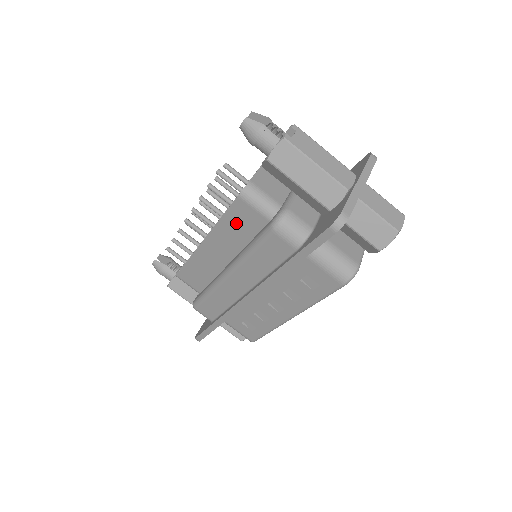
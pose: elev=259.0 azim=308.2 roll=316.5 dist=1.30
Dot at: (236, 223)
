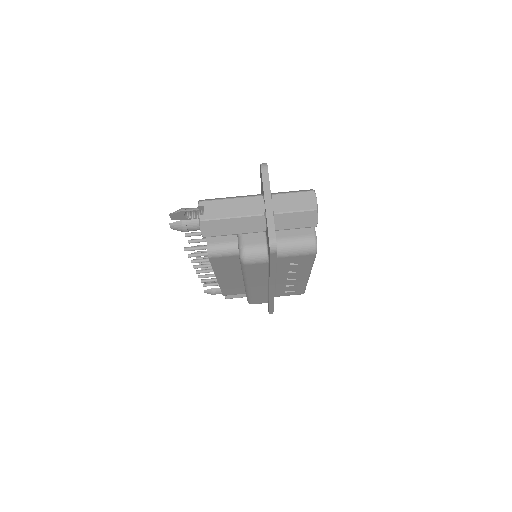
Dot at: (223, 265)
